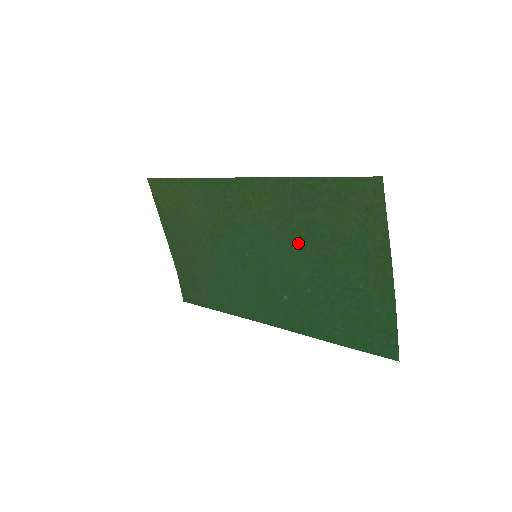
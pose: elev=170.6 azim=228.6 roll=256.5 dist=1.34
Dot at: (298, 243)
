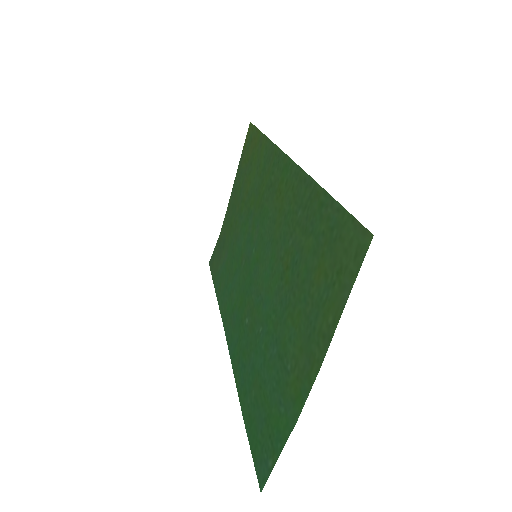
Dot at: (282, 267)
